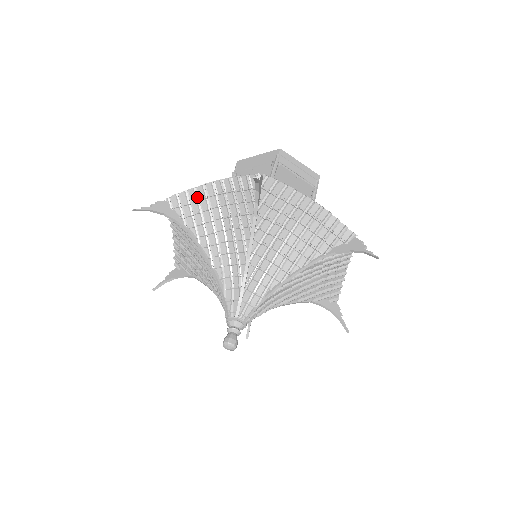
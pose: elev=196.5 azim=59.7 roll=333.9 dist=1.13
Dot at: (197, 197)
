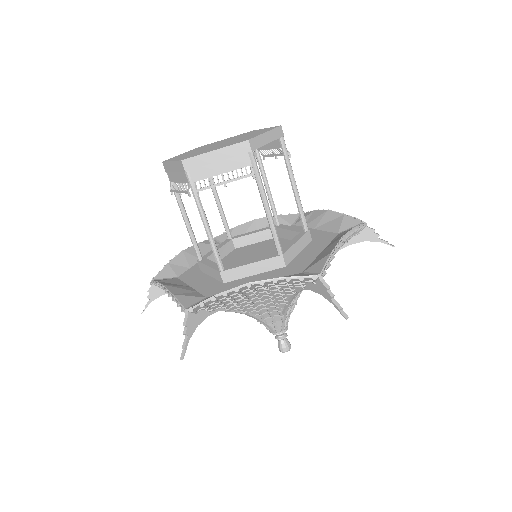
Dot at: occluded
